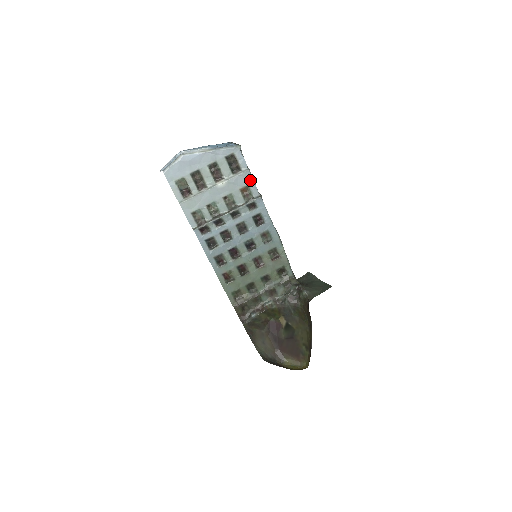
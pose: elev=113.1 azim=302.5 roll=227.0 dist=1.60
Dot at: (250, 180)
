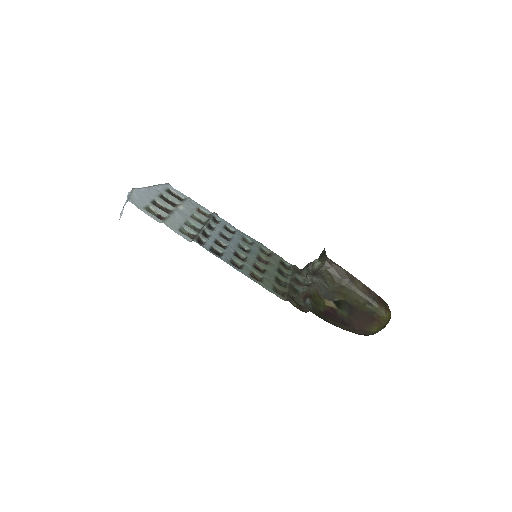
Dot at: (197, 204)
